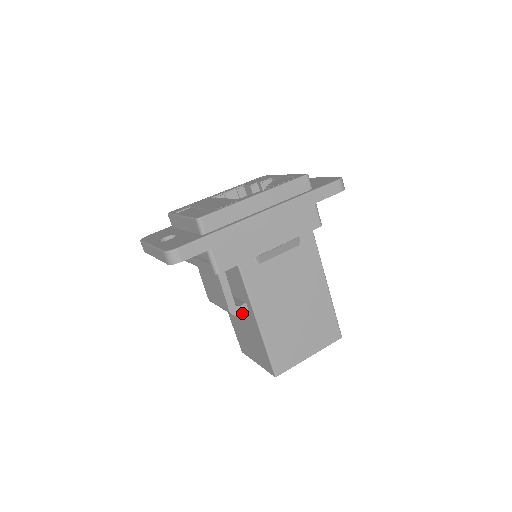
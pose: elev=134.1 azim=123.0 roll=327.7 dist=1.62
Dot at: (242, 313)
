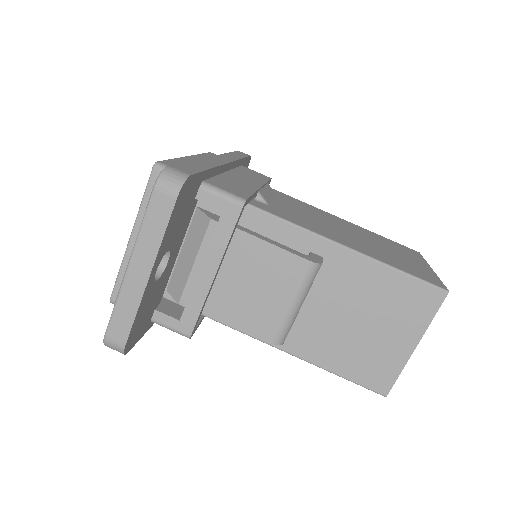
Dot at: (322, 293)
